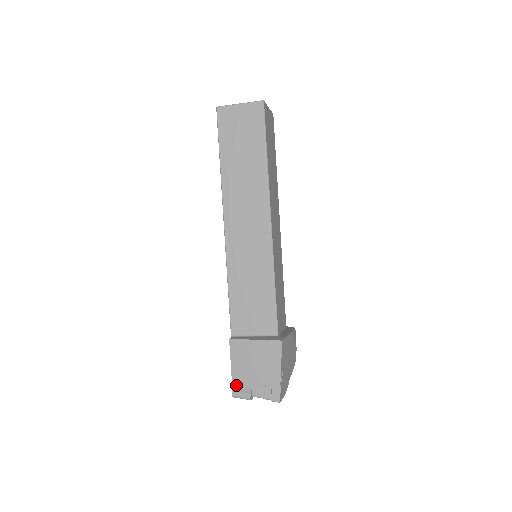
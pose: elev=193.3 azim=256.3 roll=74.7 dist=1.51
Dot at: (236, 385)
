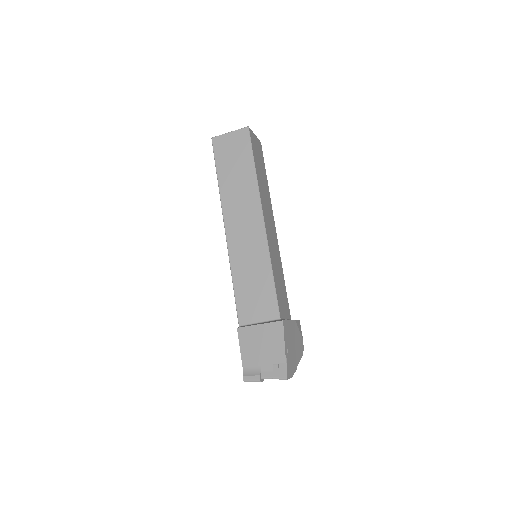
Dot at: (246, 370)
